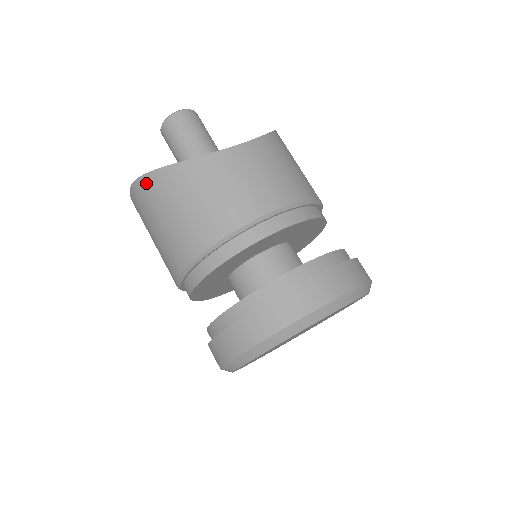
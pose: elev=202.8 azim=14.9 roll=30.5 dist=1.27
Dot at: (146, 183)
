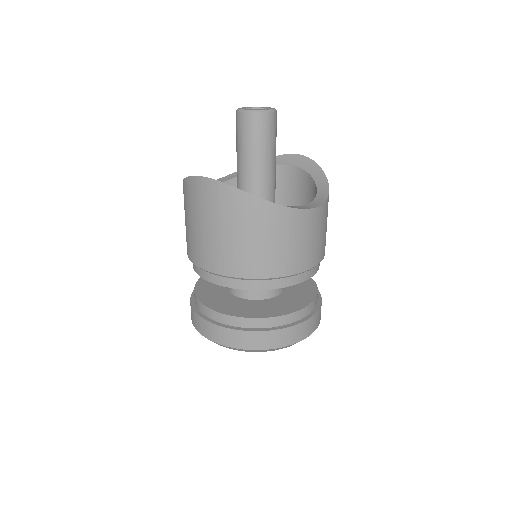
Dot at: (238, 197)
